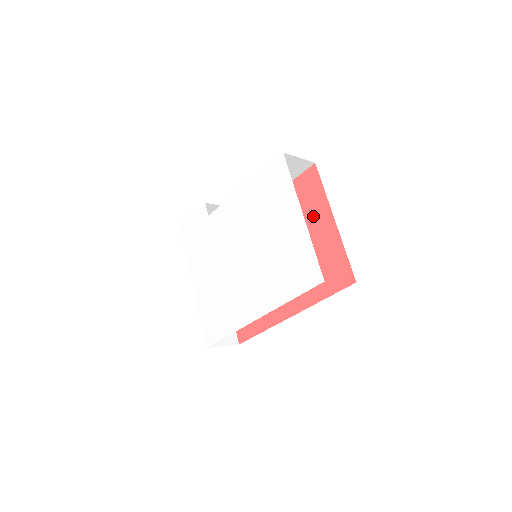
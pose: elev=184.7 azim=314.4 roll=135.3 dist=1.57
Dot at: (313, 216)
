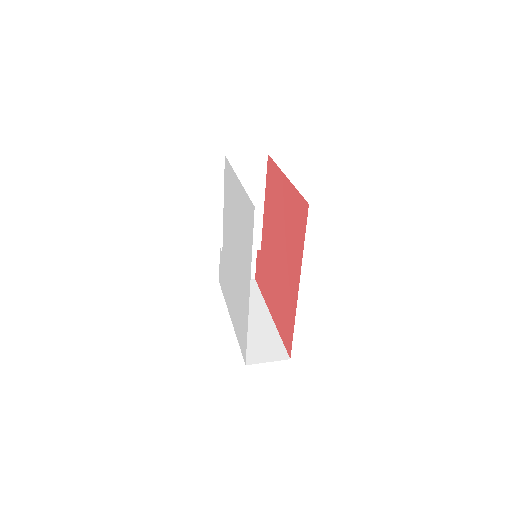
Dot at: (279, 191)
